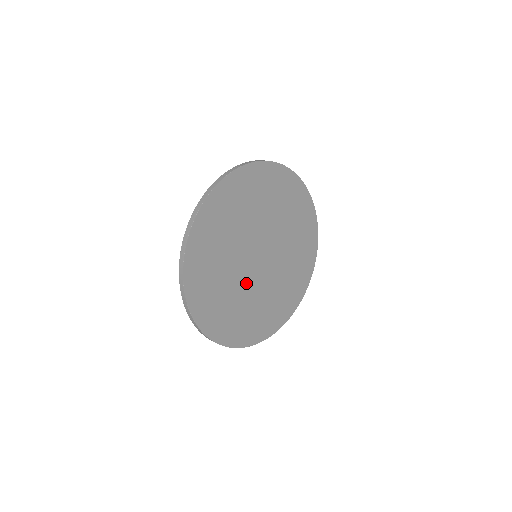
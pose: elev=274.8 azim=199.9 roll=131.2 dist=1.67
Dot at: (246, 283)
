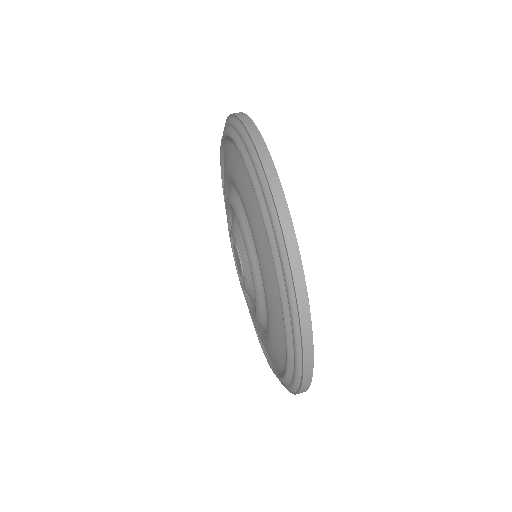
Dot at: occluded
